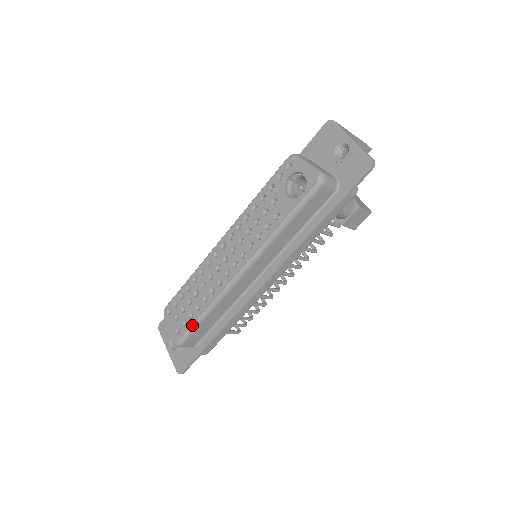
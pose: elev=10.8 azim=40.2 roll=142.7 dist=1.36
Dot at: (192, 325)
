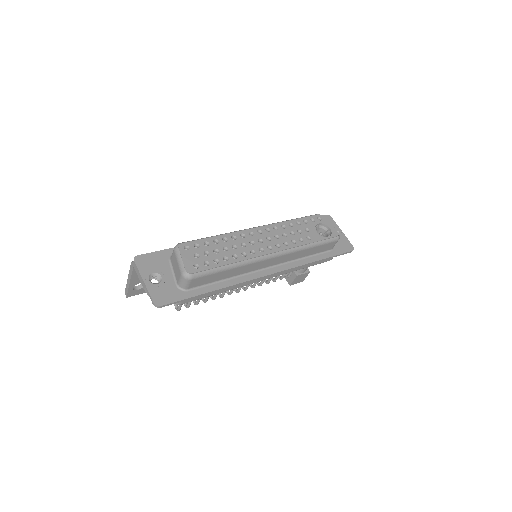
Dot at: (215, 268)
